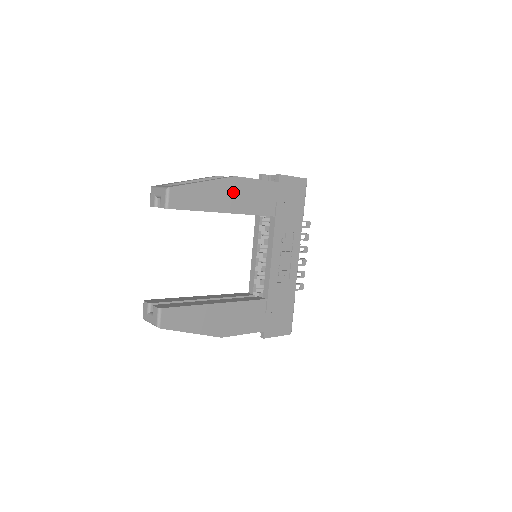
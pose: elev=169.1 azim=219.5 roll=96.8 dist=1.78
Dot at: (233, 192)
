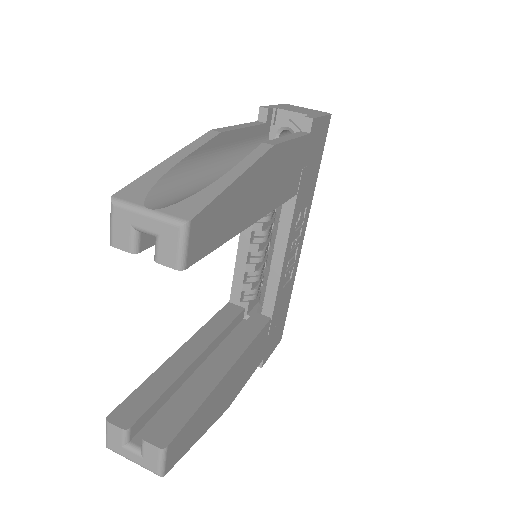
Dot at: (267, 178)
